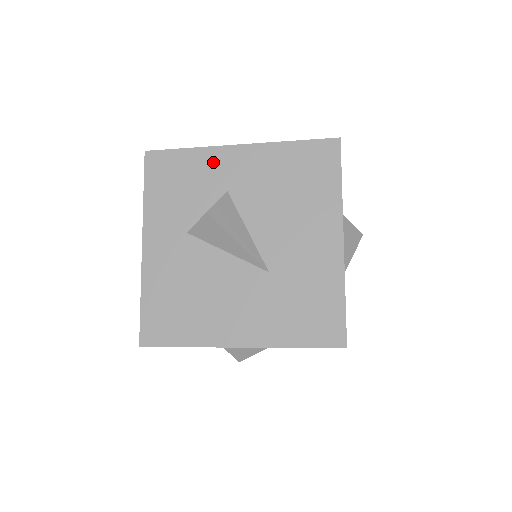
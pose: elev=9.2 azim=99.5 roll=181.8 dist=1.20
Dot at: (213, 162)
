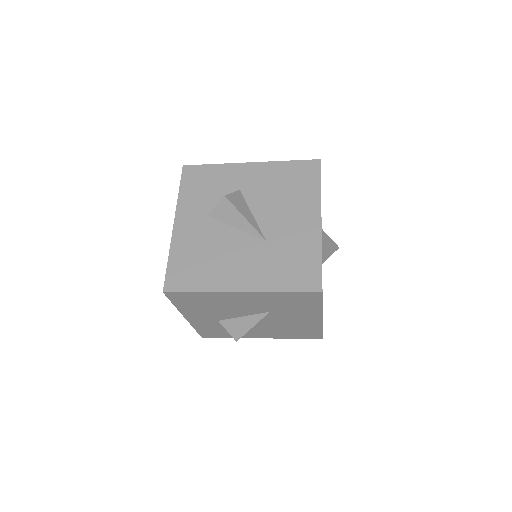
Dot at: (231, 172)
